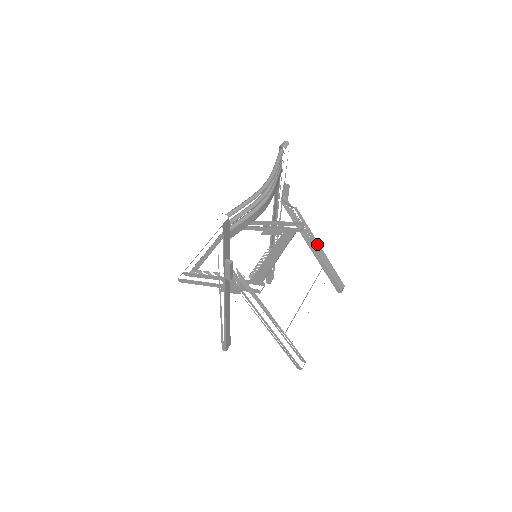
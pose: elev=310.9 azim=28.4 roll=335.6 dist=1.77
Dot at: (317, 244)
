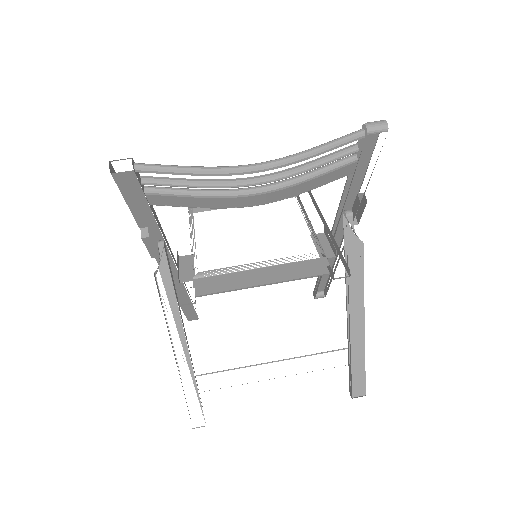
Dot at: (361, 314)
